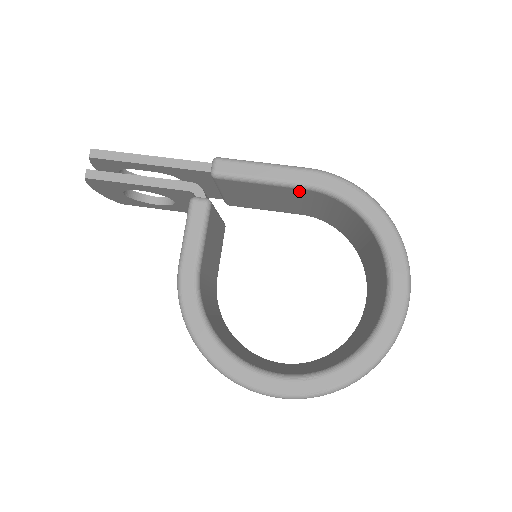
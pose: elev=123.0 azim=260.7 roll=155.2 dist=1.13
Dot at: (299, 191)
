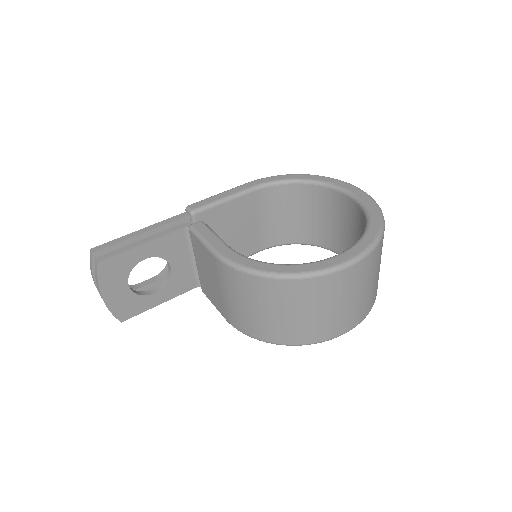
Dot at: (251, 198)
